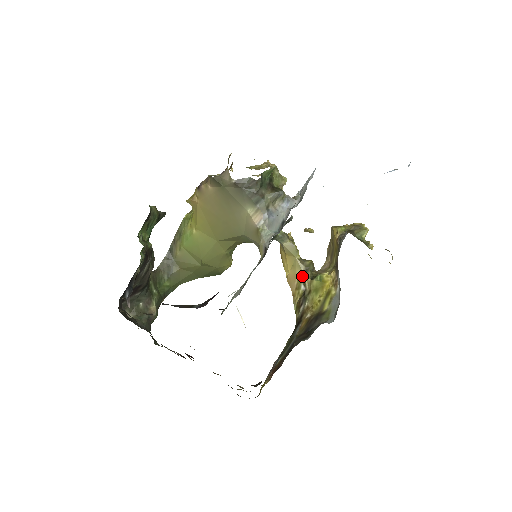
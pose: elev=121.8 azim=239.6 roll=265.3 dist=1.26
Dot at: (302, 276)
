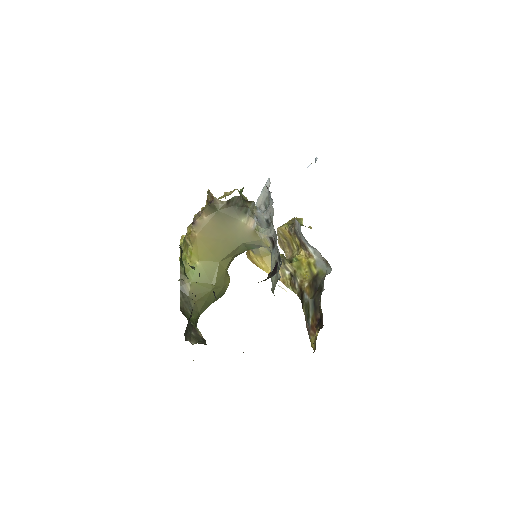
Dot at: (282, 265)
